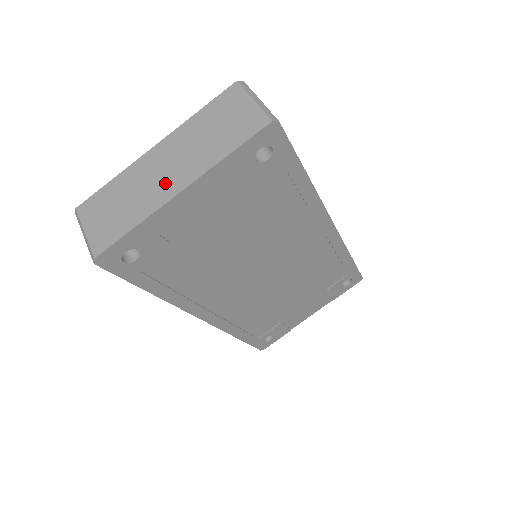
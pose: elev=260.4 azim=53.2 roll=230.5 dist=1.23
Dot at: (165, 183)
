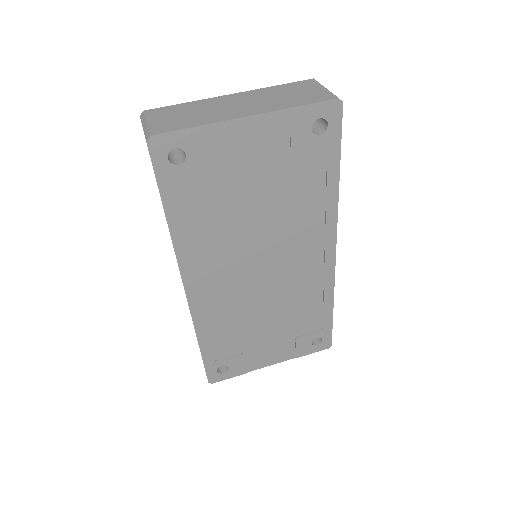
Dot at: (235, 110)
